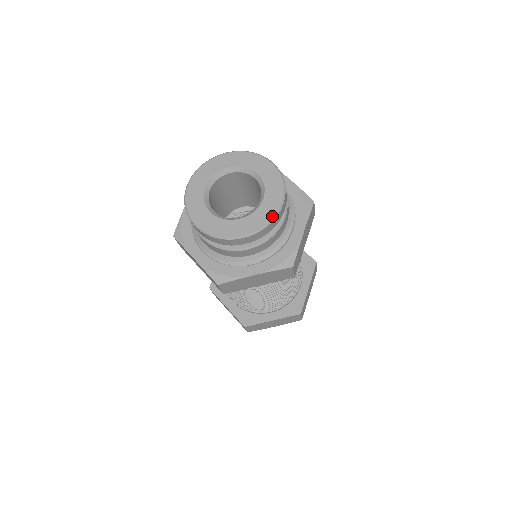
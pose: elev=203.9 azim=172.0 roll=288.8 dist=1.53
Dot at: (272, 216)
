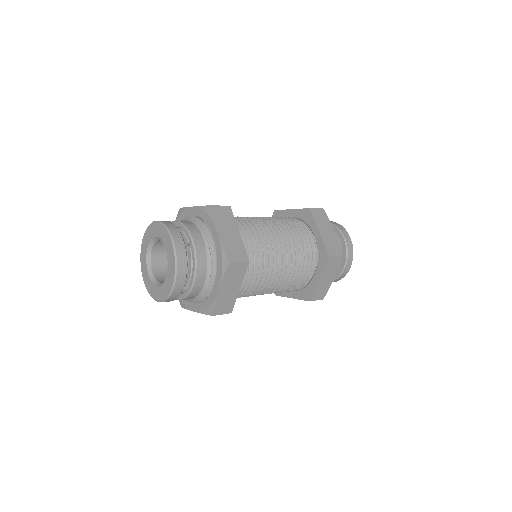
Dot at: (174, 256)
